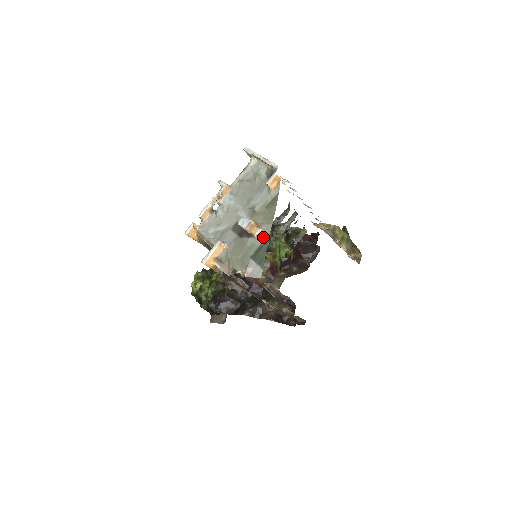
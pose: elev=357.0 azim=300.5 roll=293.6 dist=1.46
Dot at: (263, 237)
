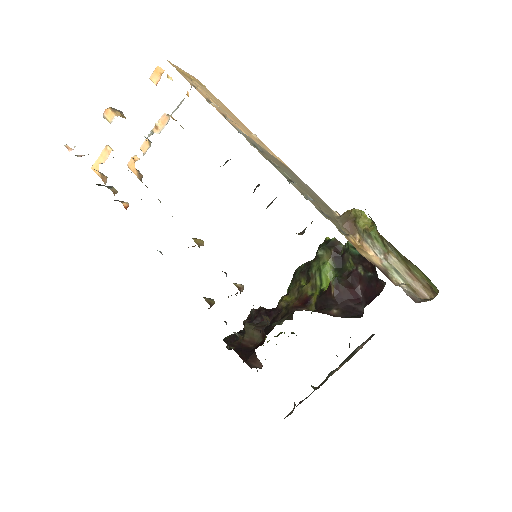
Dot at: occluded
